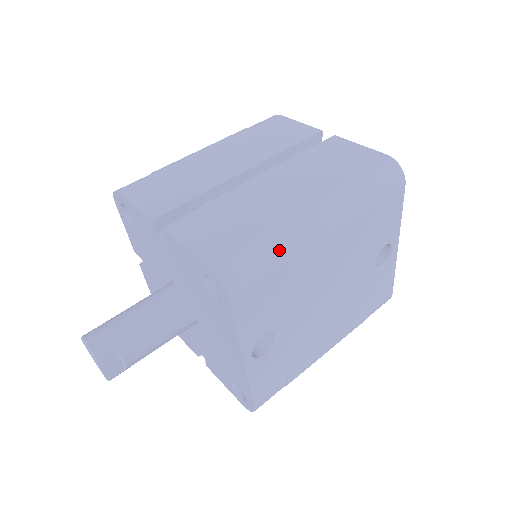
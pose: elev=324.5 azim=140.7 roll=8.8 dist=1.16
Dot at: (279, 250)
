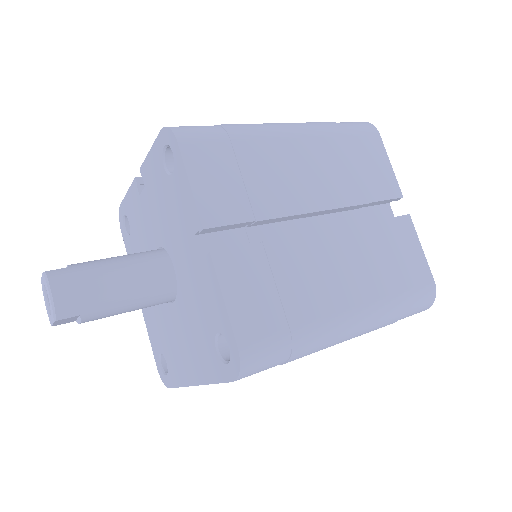
Dot at: (303, 351)
